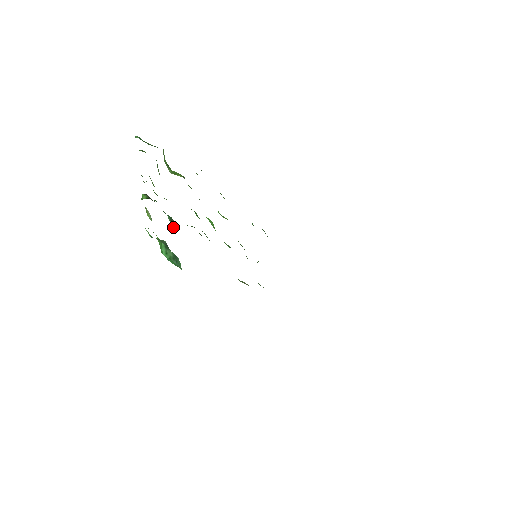
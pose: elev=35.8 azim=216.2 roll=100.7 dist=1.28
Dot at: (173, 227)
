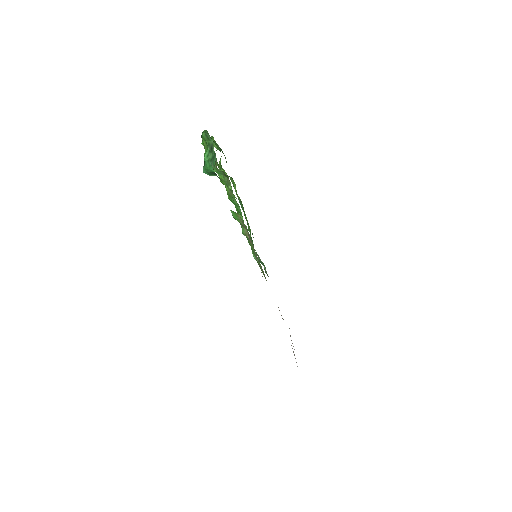
Dot at: occluded
